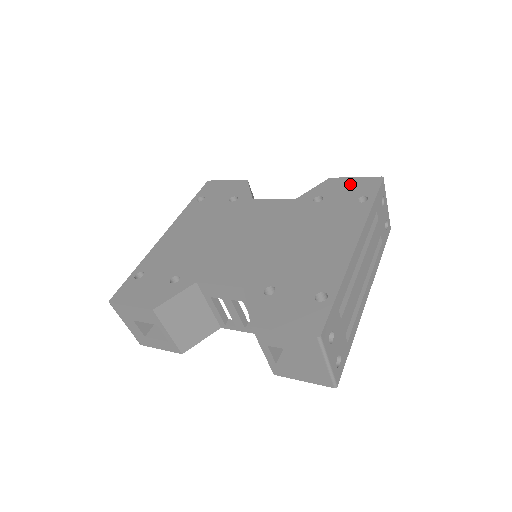
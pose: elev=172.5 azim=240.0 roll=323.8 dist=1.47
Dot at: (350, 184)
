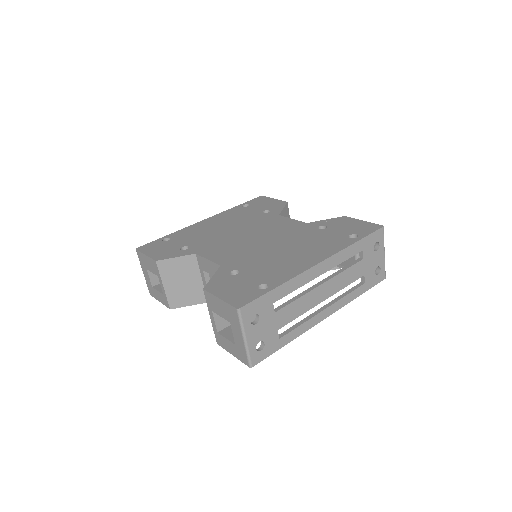
Dot at: (355, 224)
